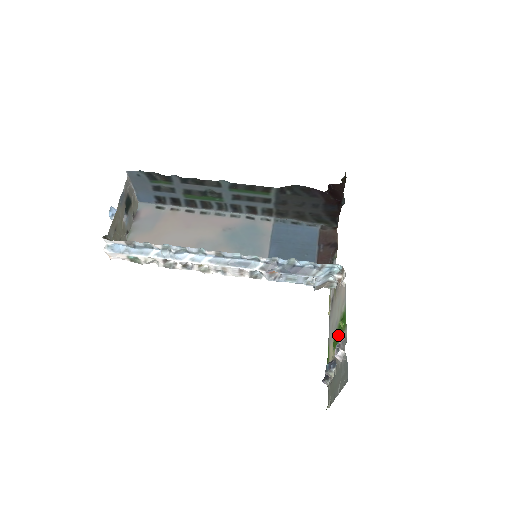
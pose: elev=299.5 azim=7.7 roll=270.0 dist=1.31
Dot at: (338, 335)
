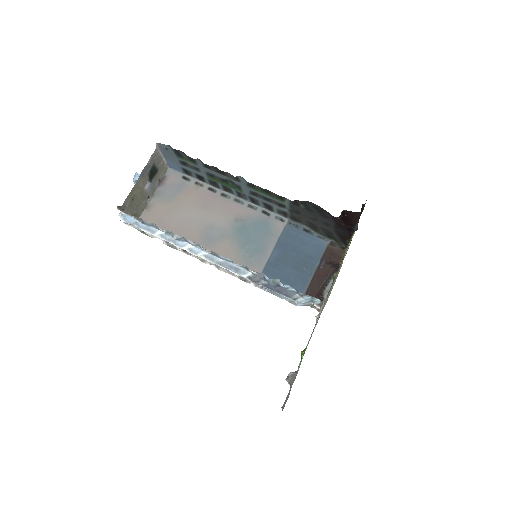
Dot at: occluded
